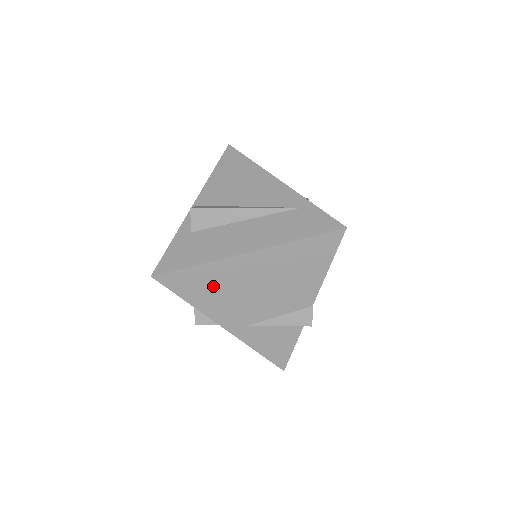
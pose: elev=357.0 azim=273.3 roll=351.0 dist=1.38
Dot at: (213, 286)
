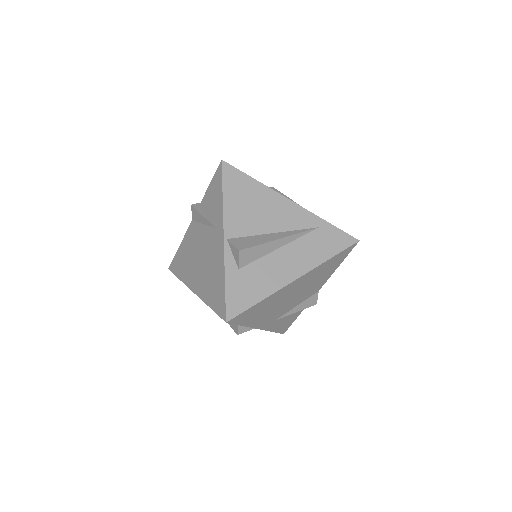
Dot at: (265, 308)
